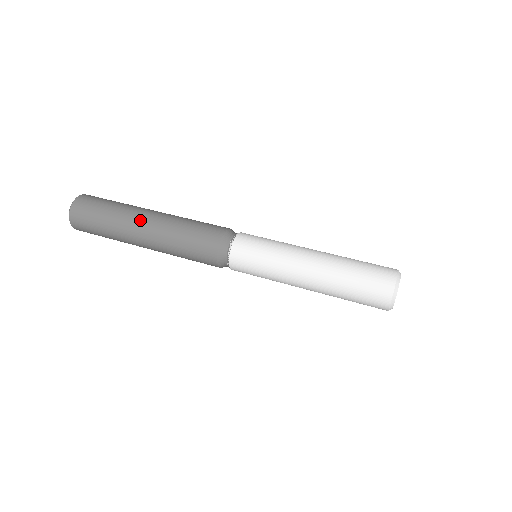
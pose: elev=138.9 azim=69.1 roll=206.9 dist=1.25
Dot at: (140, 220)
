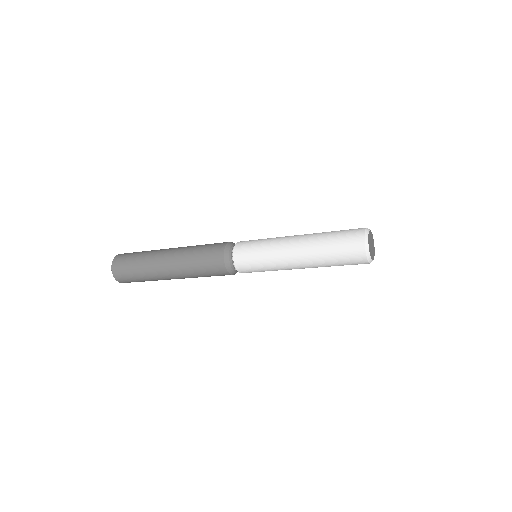
Dot at: (168, 249)
